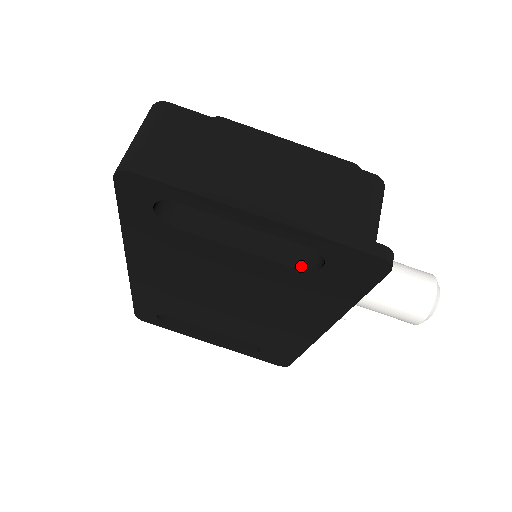
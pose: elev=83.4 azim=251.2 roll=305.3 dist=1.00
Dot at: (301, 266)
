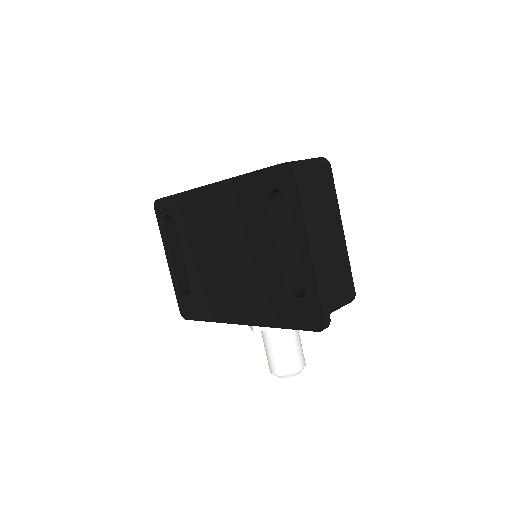
Dot at: (287, 286)
